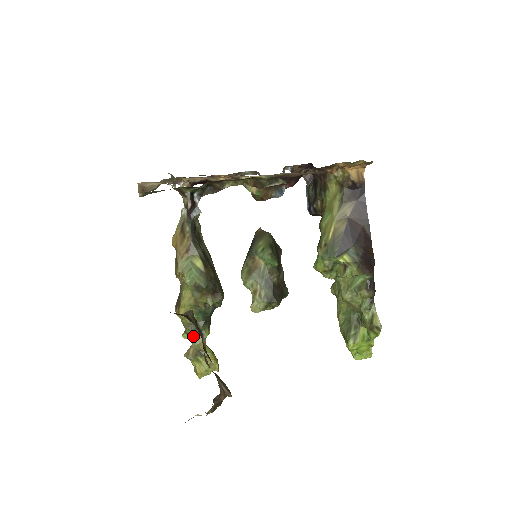
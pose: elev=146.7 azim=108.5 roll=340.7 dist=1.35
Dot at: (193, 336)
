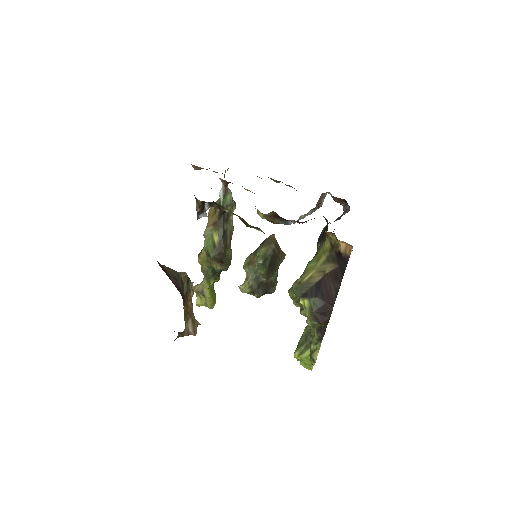
Dot at: (203, 278)
